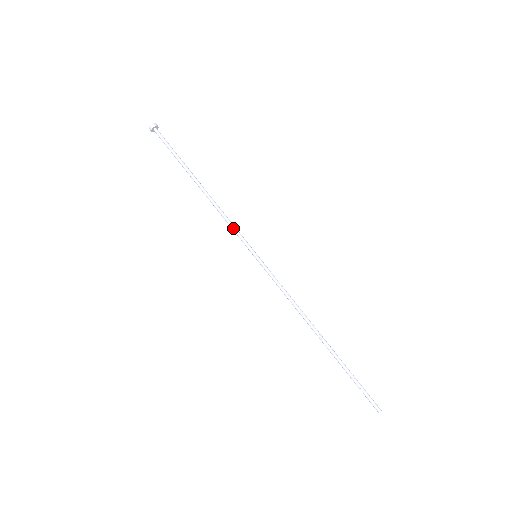
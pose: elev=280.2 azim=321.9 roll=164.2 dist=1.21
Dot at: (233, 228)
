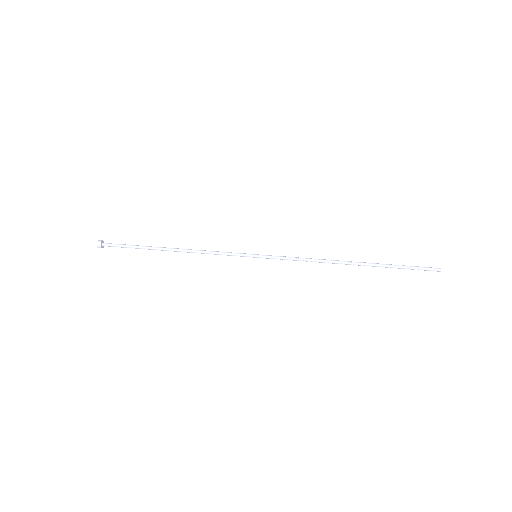
Dot at: (222, 254)
